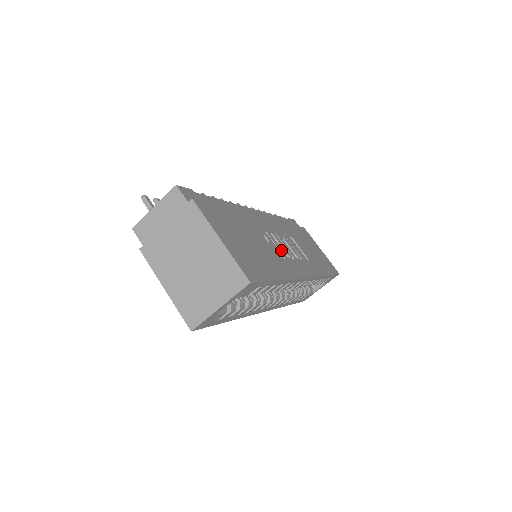
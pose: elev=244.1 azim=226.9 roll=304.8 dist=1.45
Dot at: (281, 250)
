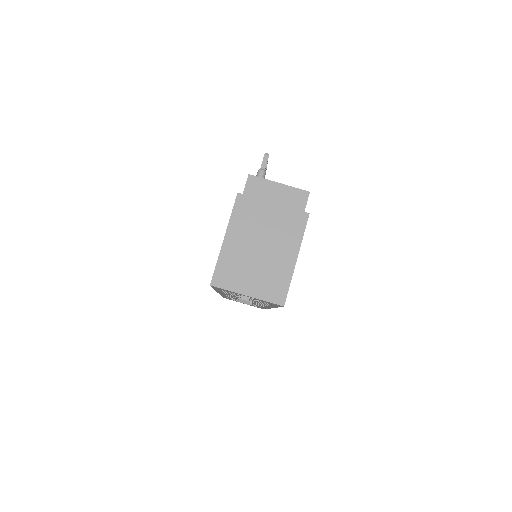
Dot at: occluded
